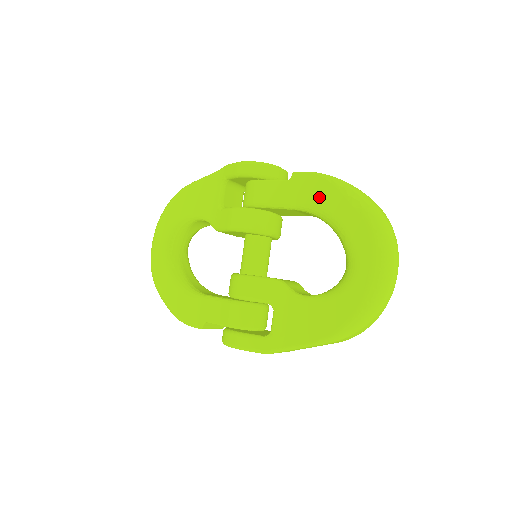
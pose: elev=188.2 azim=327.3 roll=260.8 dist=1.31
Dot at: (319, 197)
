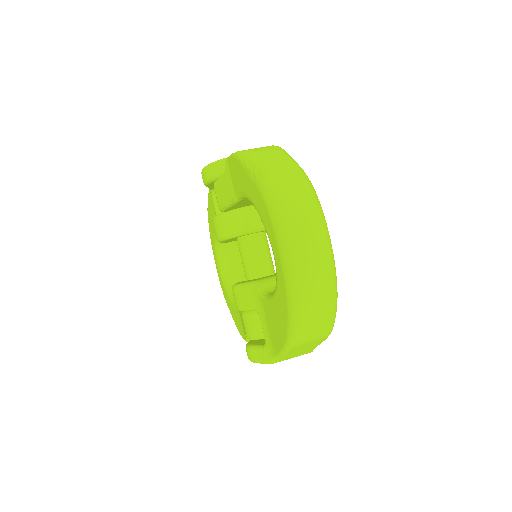
Dot at: (239, 181)
